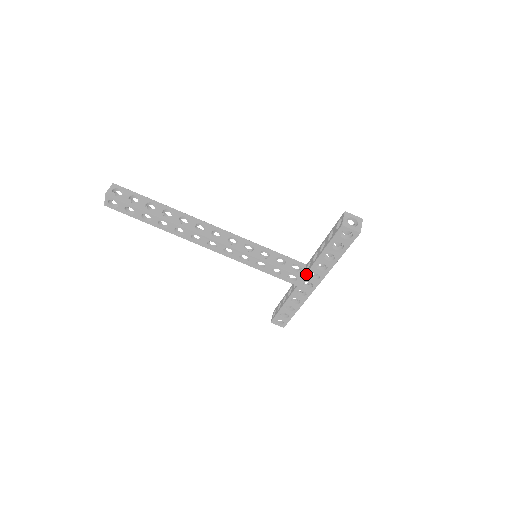
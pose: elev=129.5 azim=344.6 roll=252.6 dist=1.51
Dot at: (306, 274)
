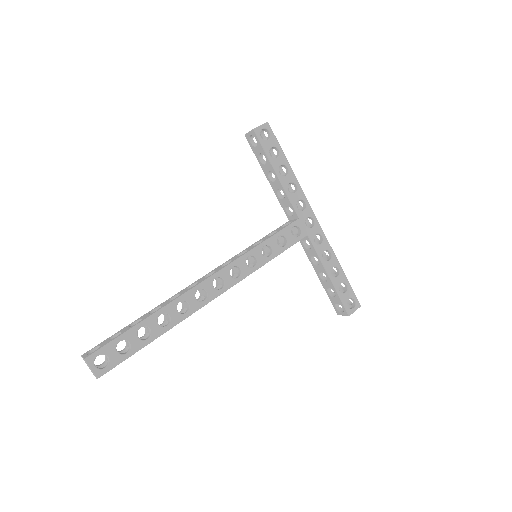
Dot at: (296, 212)
